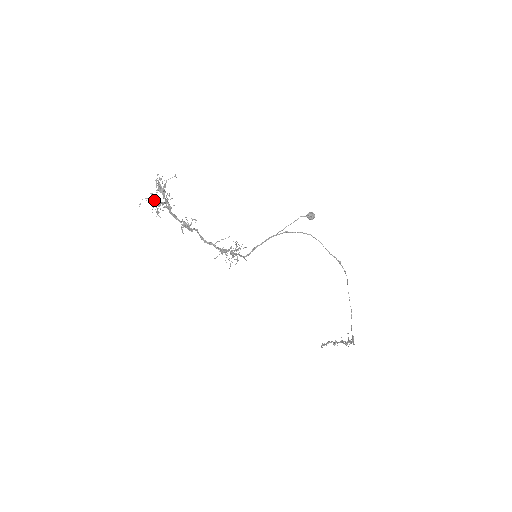
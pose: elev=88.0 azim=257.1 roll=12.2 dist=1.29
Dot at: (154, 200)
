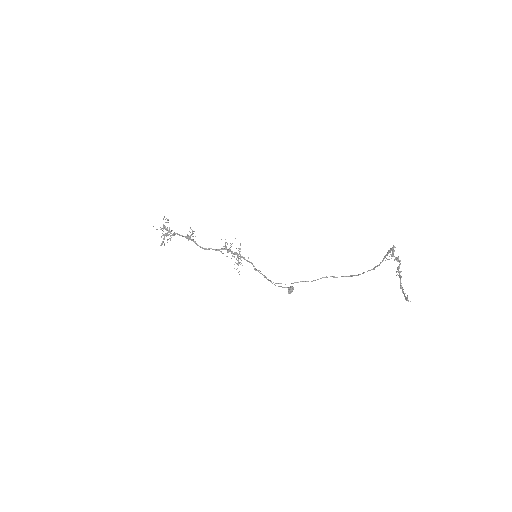
Dot at: (163, 228)
